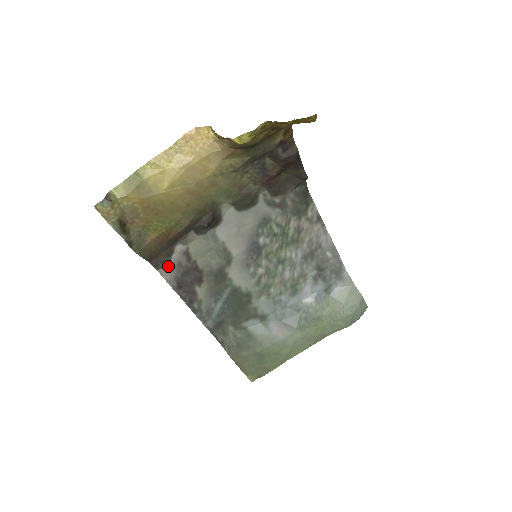
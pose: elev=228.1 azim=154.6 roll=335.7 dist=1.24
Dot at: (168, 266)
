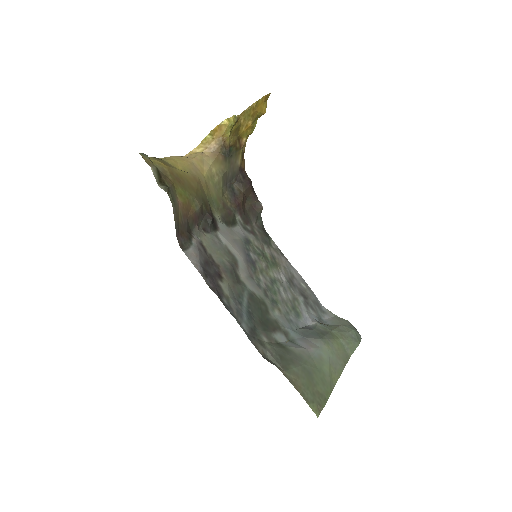
Dot at: (191, 250)
